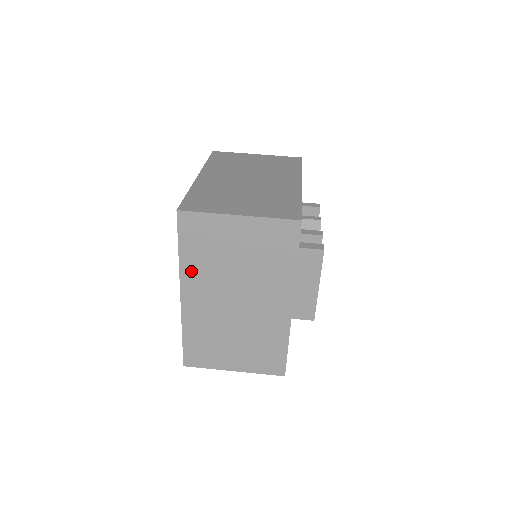
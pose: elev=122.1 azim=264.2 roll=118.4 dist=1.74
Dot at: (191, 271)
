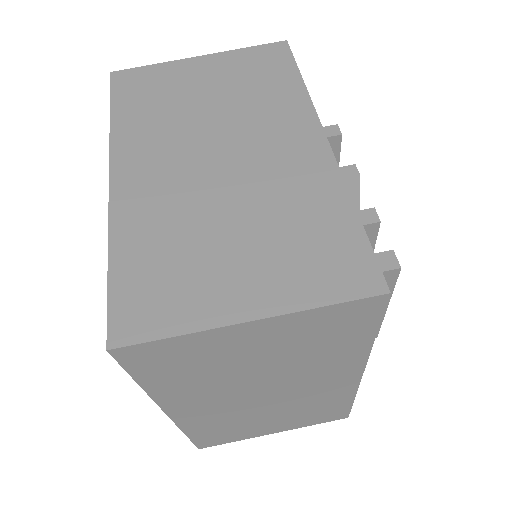
Dot at: (174, 394)
